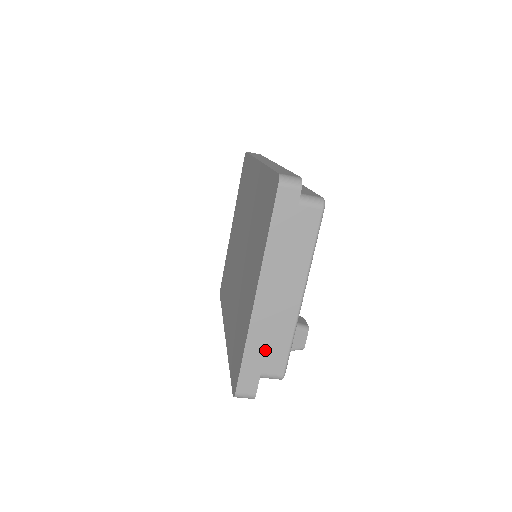
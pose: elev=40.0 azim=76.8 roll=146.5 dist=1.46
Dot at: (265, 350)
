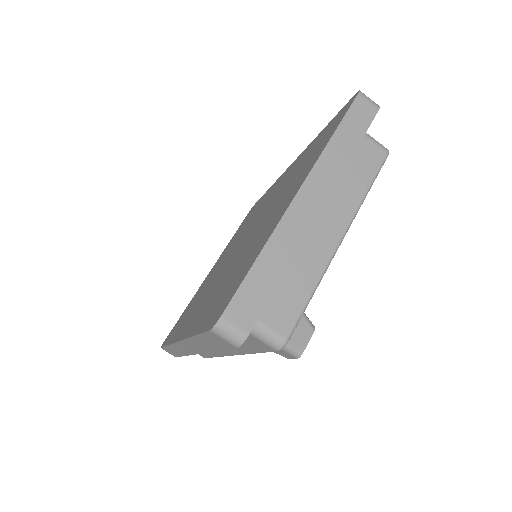
Dot at: (286, 269)
